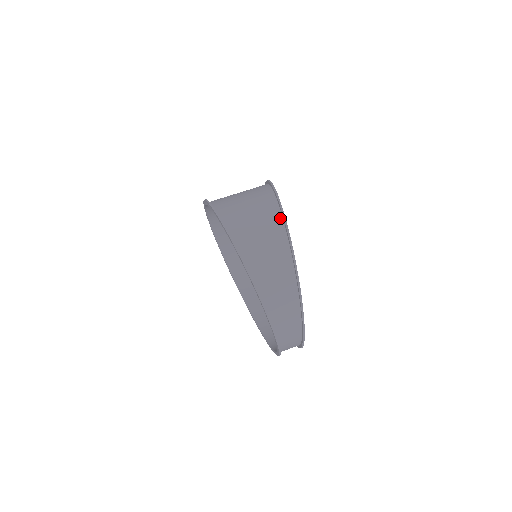
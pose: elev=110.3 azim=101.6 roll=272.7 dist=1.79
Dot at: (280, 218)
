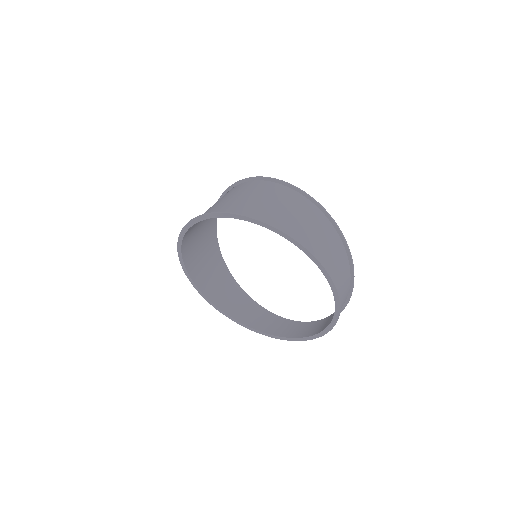
Dot at: (325, 218)
